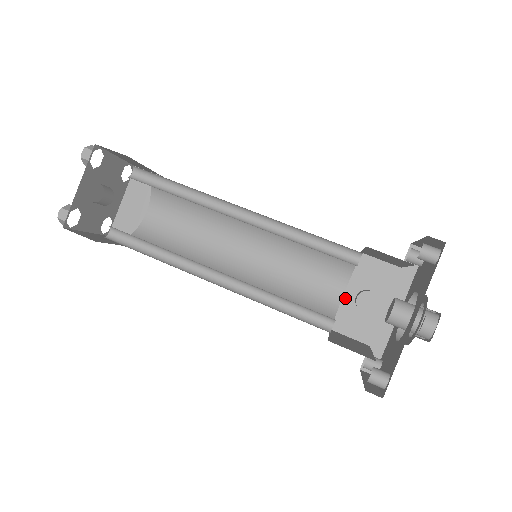
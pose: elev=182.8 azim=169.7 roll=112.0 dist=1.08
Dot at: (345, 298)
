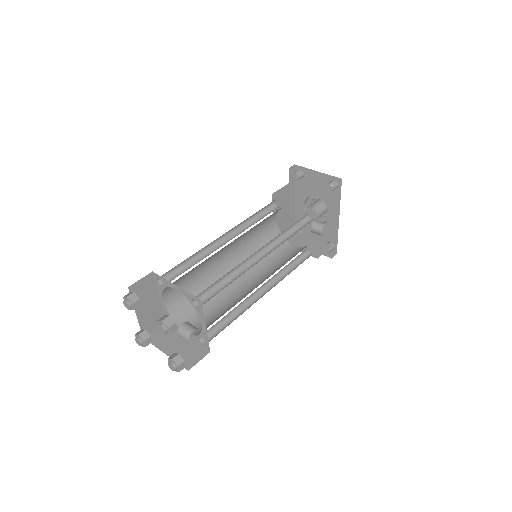
Dot at: occluded
